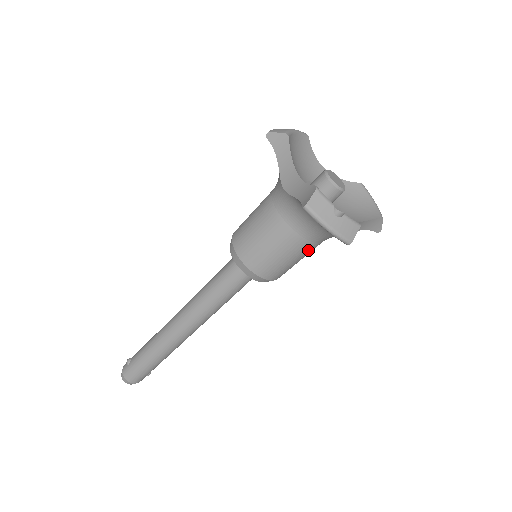
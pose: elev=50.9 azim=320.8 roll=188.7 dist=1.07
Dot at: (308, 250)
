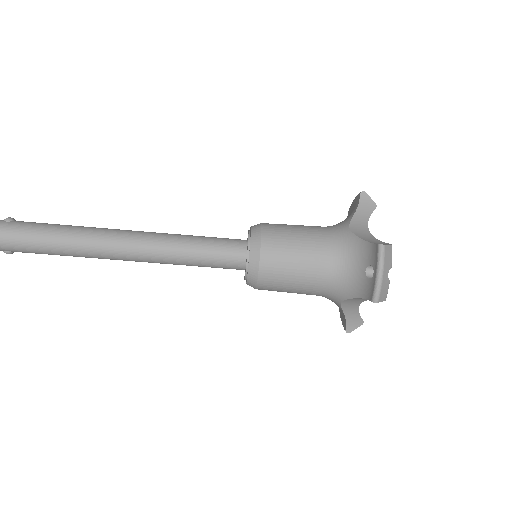
Dot at: (311, 288)
